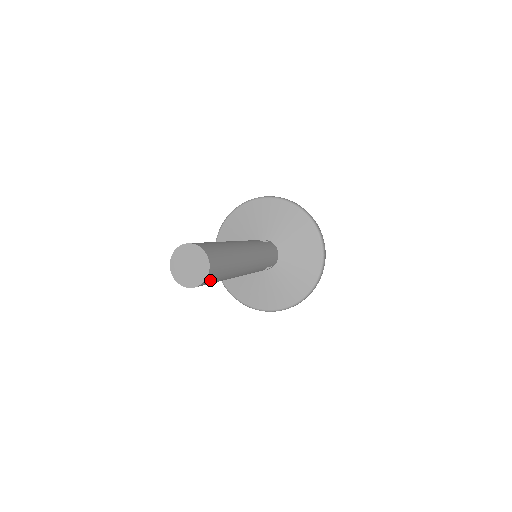
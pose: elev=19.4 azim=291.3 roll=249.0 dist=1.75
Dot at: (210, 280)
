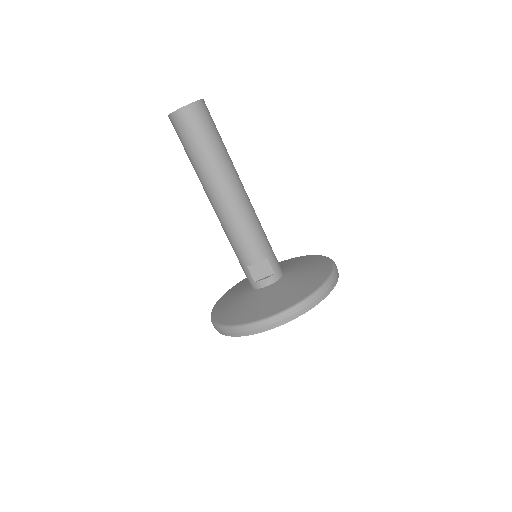
Dot at: (200, 115)
